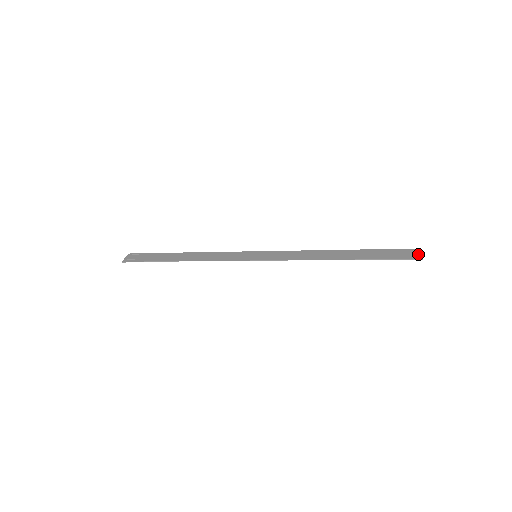
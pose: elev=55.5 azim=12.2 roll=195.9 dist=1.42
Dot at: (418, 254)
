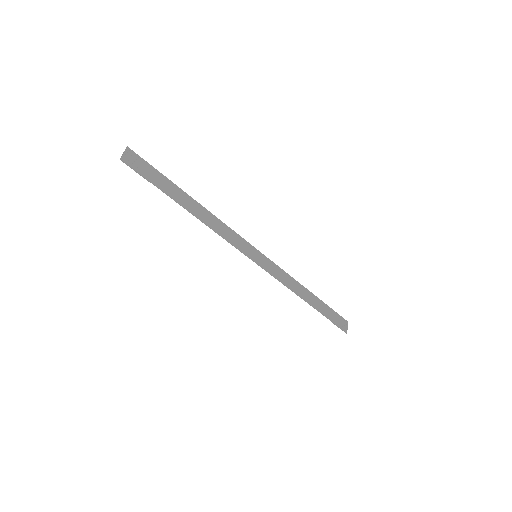
Dot at: (346, 327)
